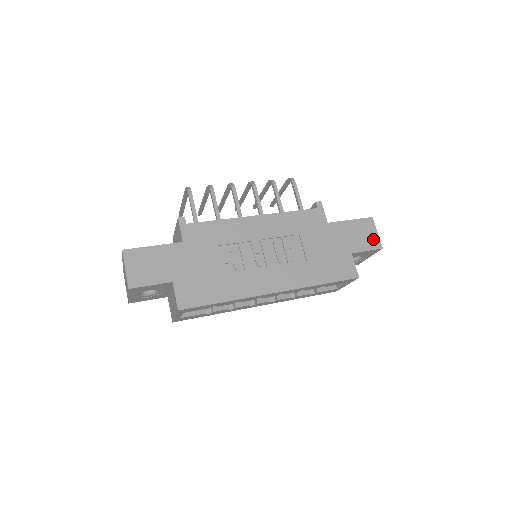
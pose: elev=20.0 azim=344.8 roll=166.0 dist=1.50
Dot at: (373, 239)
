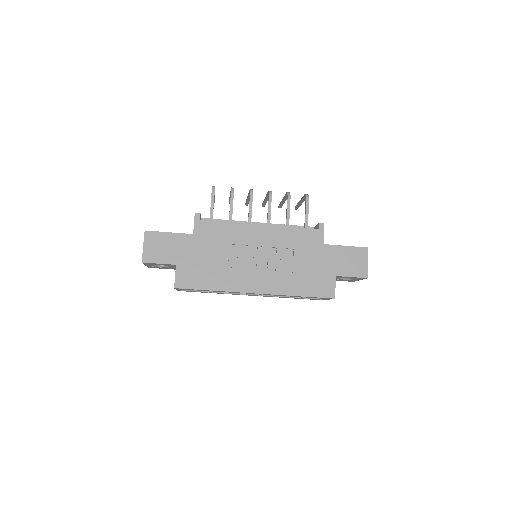
Dot at: (361, 268)
